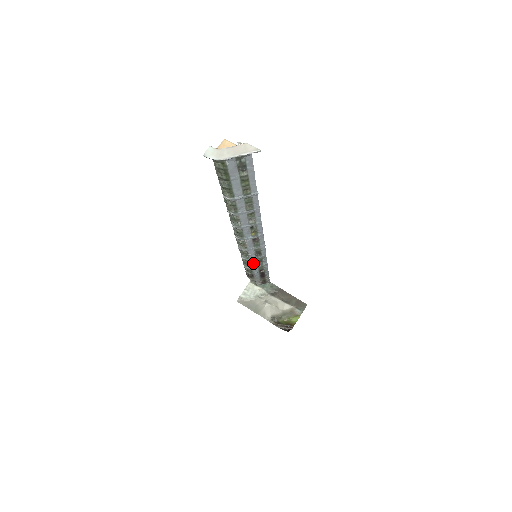
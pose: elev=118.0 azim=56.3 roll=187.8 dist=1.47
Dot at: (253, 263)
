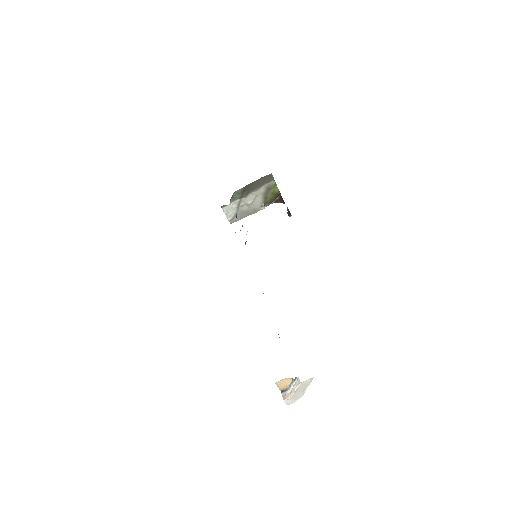
Dot at: occluded
